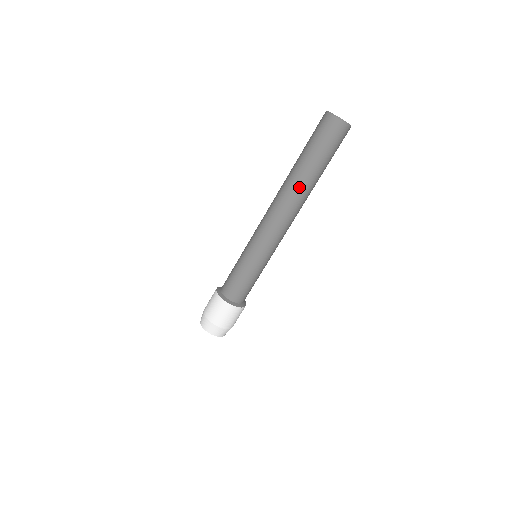
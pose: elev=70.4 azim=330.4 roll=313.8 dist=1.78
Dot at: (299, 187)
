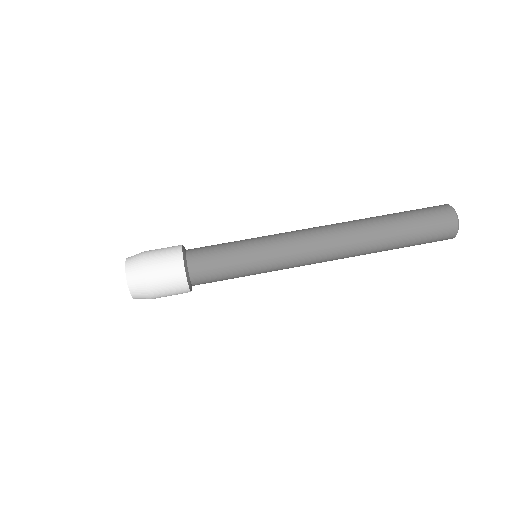
Dot at: (368, 234)
